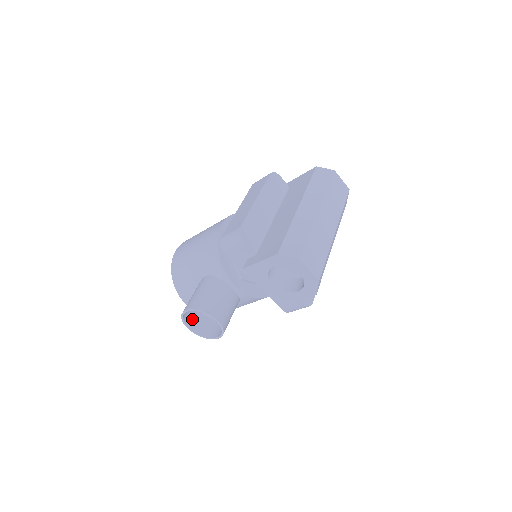
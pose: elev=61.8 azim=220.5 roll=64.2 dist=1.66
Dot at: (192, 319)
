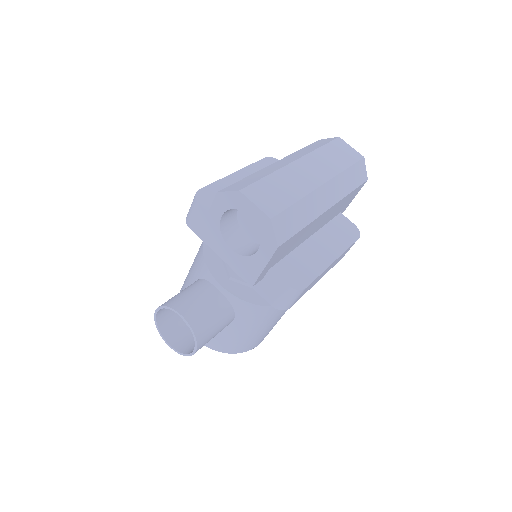
Dot at: (175, 334)
